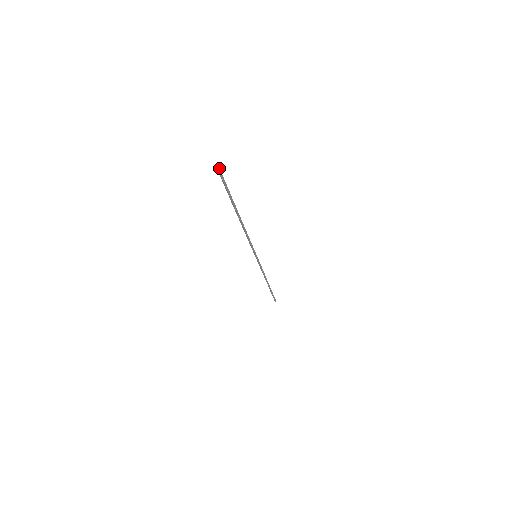
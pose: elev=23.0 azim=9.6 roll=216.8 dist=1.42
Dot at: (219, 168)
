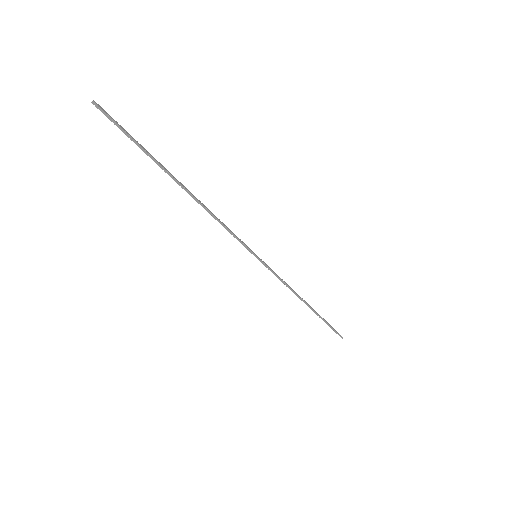
Dot at: (95, 102)
